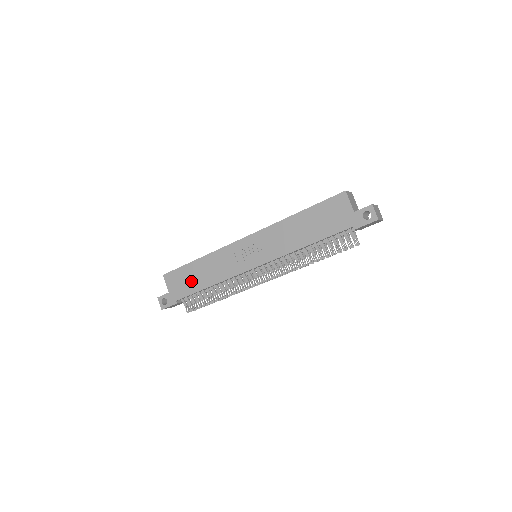
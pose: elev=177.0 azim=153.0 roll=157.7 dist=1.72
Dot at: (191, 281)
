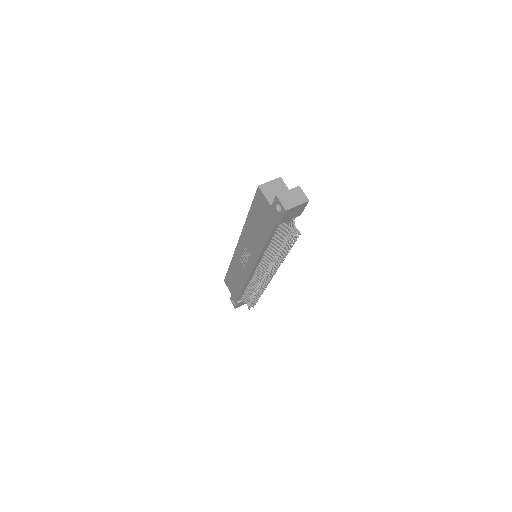
Dot at: (235, 285)
